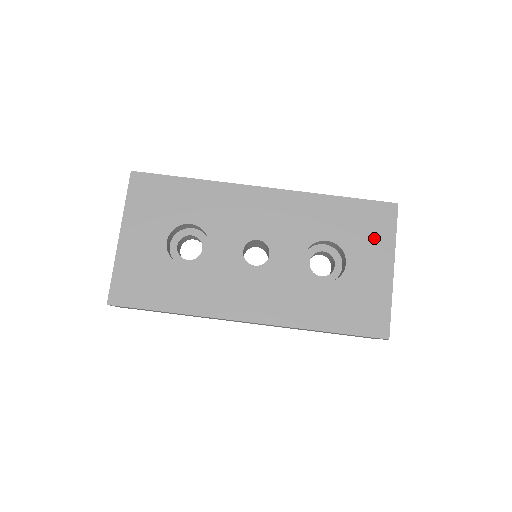
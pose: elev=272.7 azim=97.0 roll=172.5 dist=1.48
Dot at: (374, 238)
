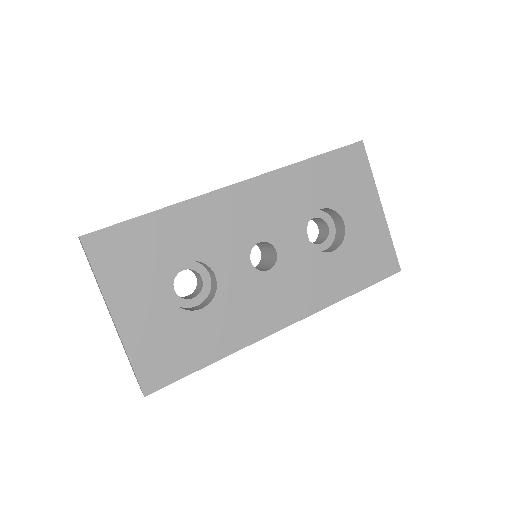
Dot at: (356, 186)
